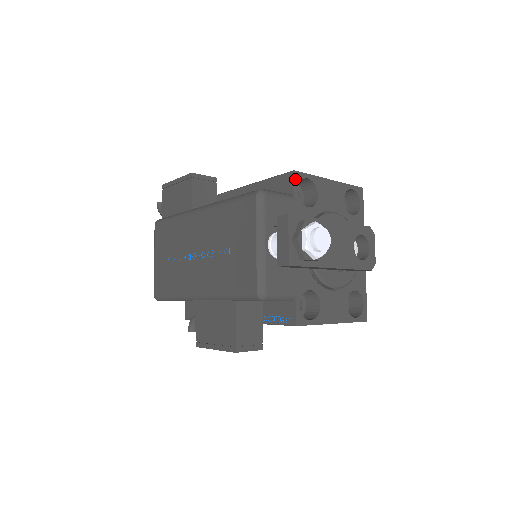
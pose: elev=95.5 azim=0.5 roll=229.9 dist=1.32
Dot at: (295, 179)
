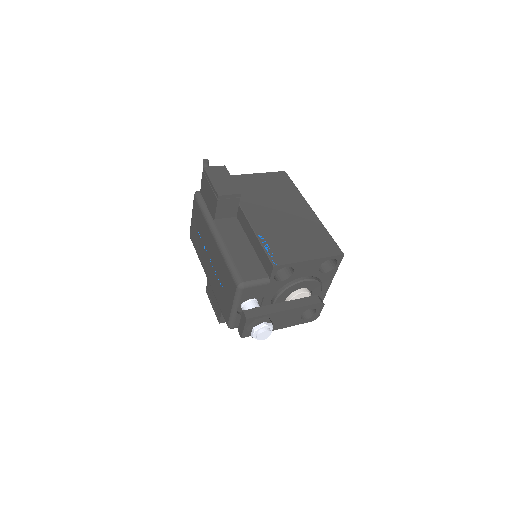
Dot at: (274, 270)
